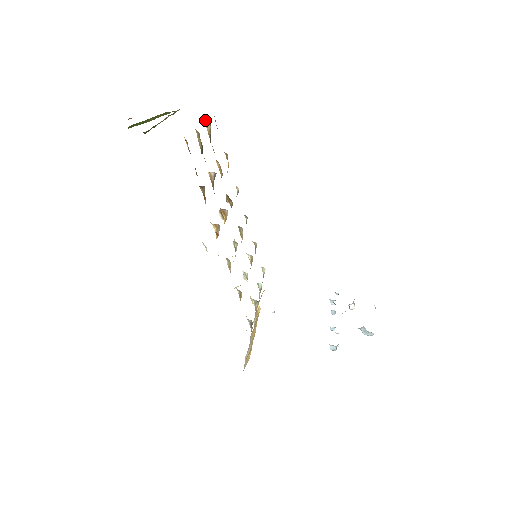
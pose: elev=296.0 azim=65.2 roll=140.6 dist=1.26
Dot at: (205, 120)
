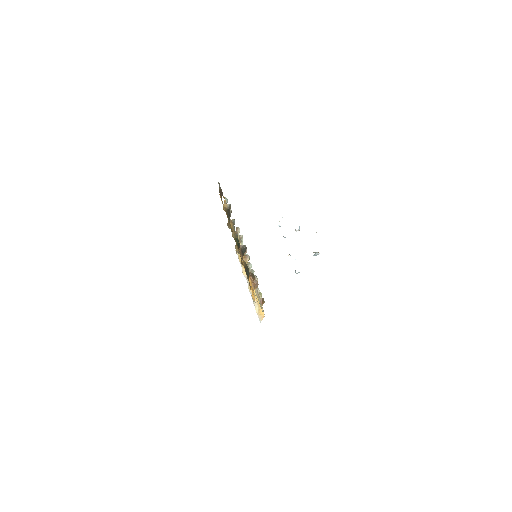
Dot at: (224, 204)
